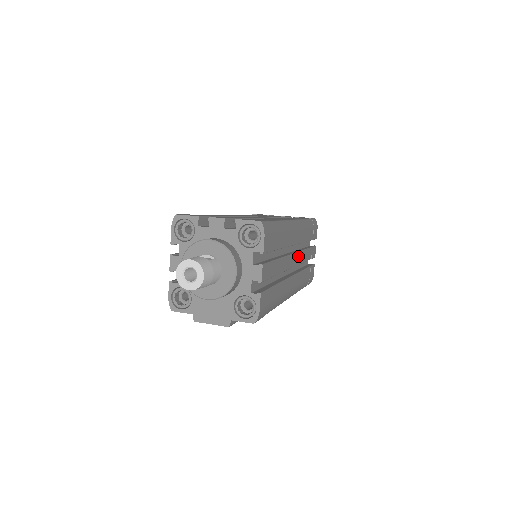
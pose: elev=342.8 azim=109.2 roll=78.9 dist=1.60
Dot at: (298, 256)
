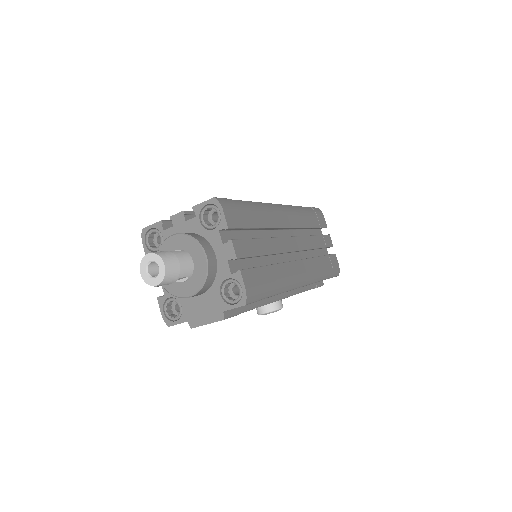
Dot at: (299, 241)
